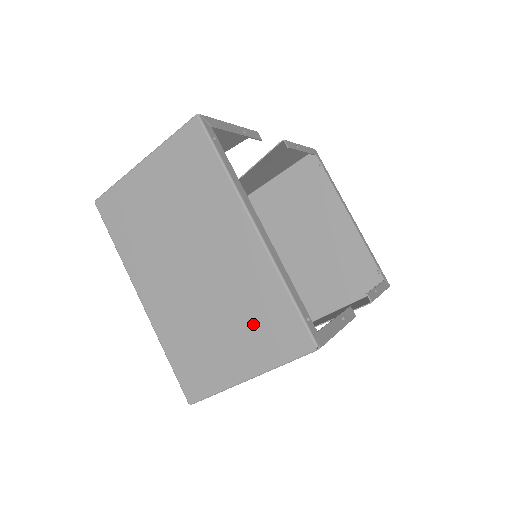
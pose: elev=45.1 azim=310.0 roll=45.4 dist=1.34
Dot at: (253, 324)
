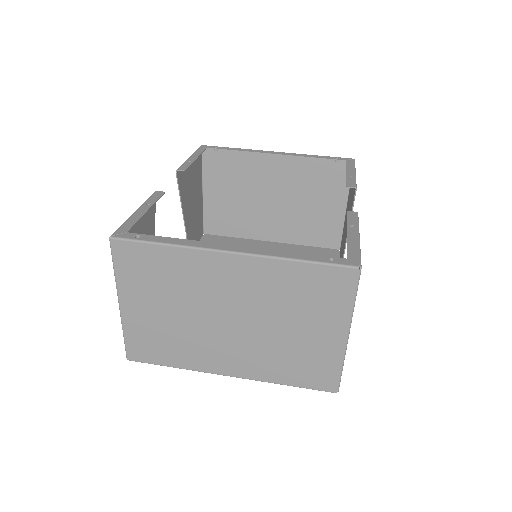
Dot at: (306, 305)
